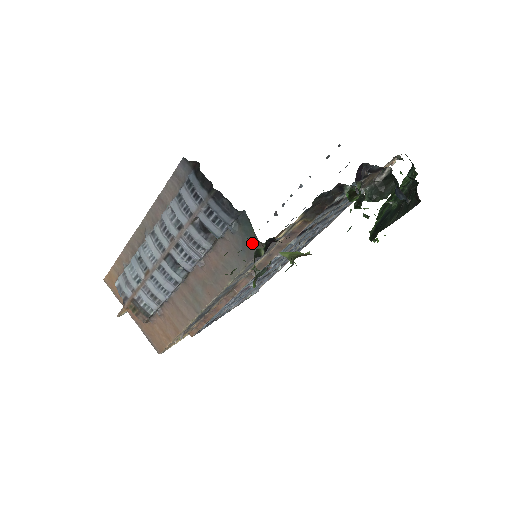
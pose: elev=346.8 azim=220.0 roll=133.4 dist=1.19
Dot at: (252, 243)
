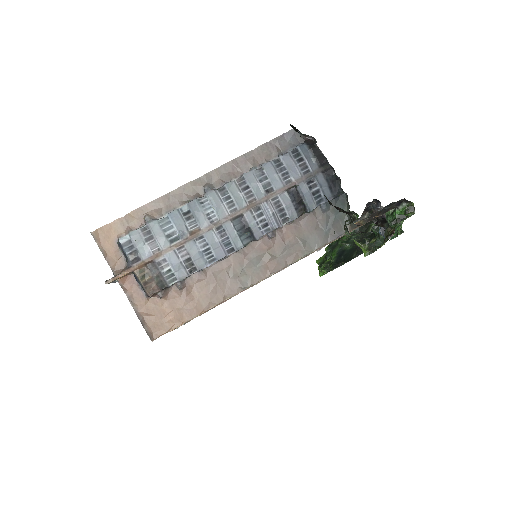
Dot at: (340, 224)
